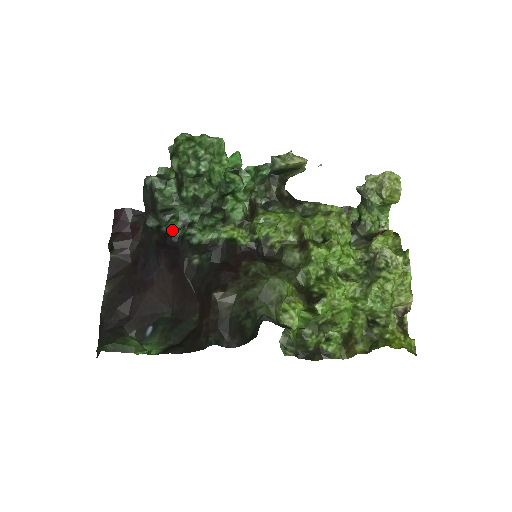
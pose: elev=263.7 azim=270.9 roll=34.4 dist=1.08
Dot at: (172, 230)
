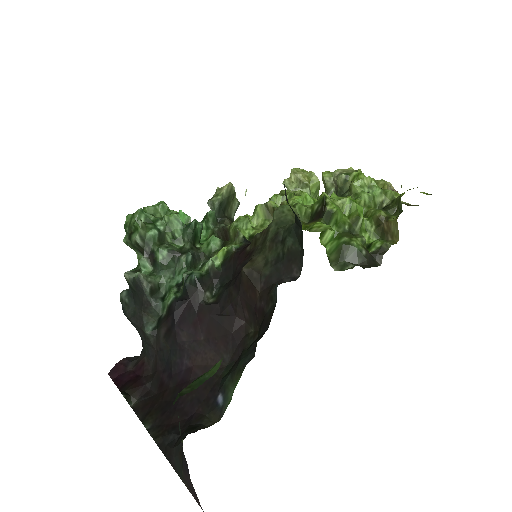
Dot at: (171, 296)
